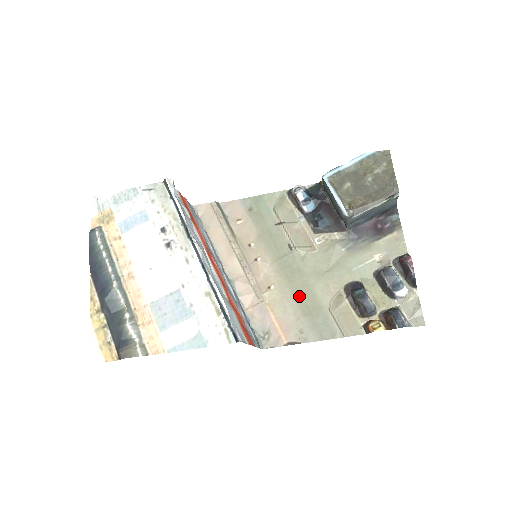
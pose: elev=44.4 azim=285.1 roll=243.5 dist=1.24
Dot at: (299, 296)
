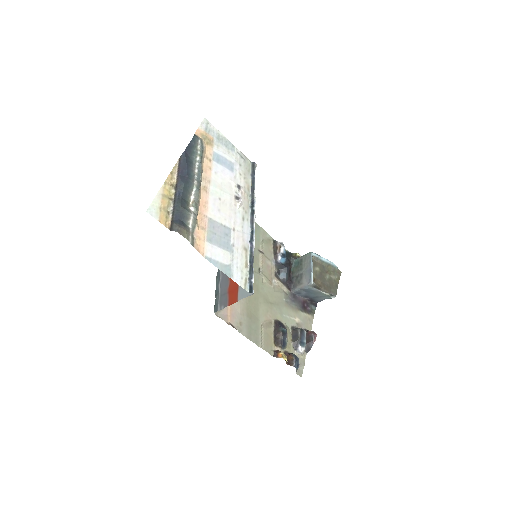
Dot at: (250, 302)
